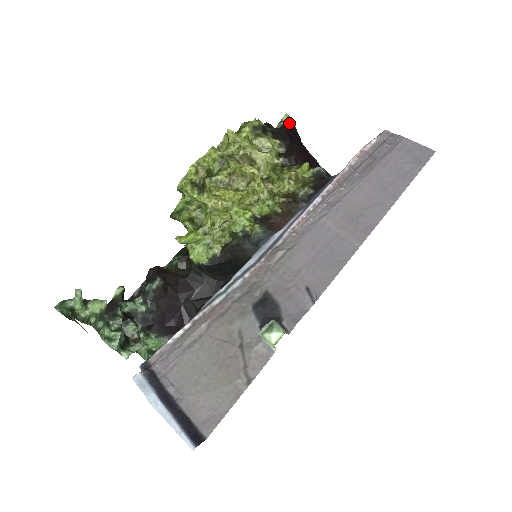
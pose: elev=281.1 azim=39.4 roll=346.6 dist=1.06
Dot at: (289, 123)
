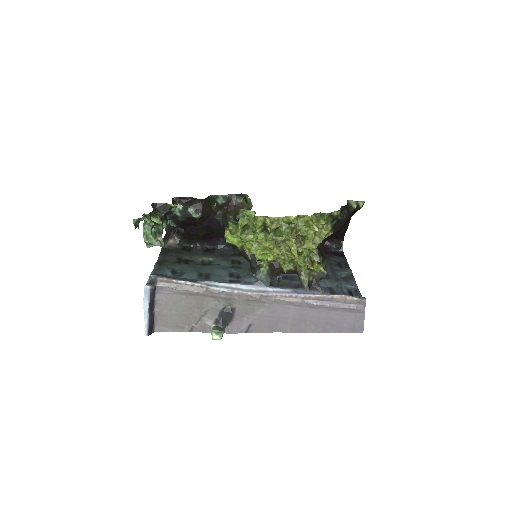
Dot at: (359, 207)
